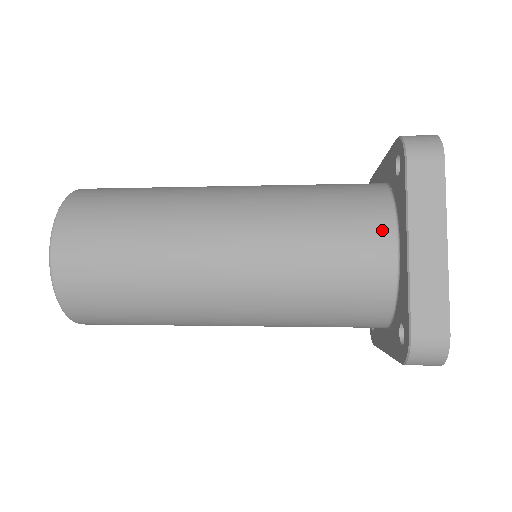
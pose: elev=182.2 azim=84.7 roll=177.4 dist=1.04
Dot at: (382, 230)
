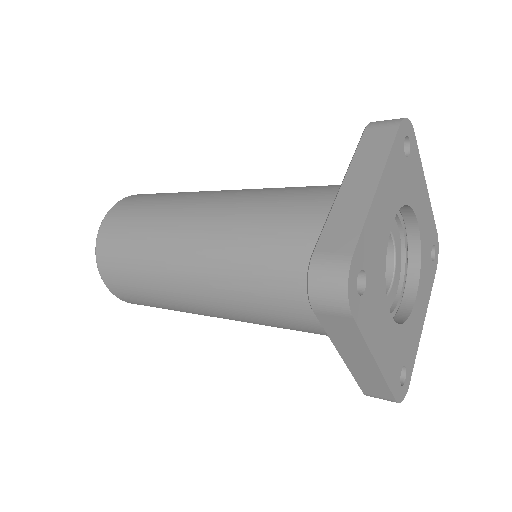
Dot at: occluded
